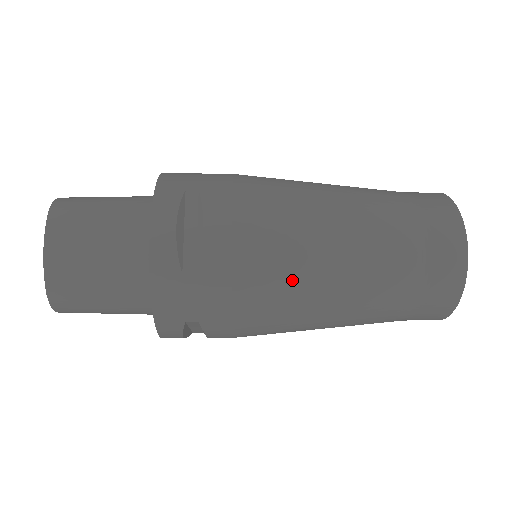
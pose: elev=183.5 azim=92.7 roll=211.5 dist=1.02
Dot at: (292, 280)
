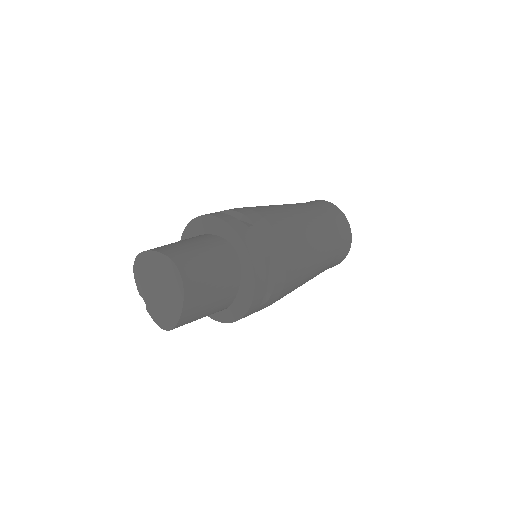
Dot at: (295, 288)
